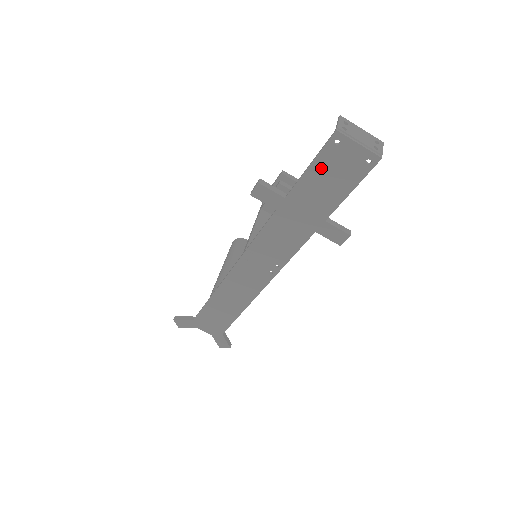
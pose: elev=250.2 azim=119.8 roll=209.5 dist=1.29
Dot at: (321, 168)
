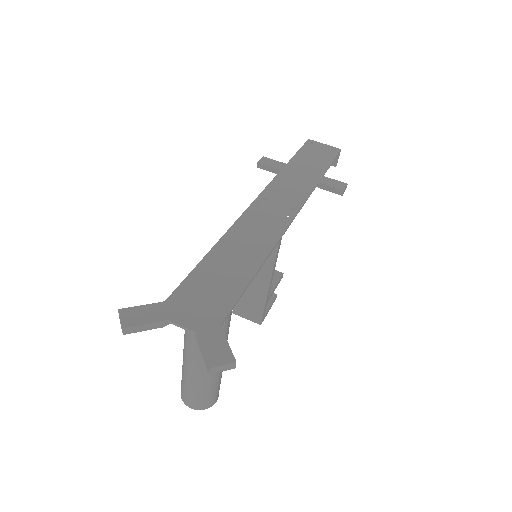
Dot at: (307, 152)
